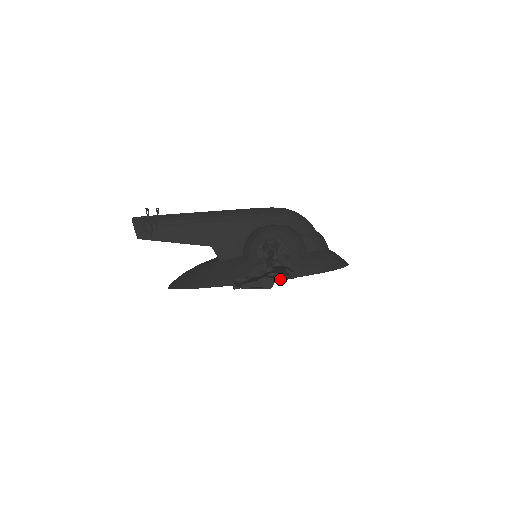
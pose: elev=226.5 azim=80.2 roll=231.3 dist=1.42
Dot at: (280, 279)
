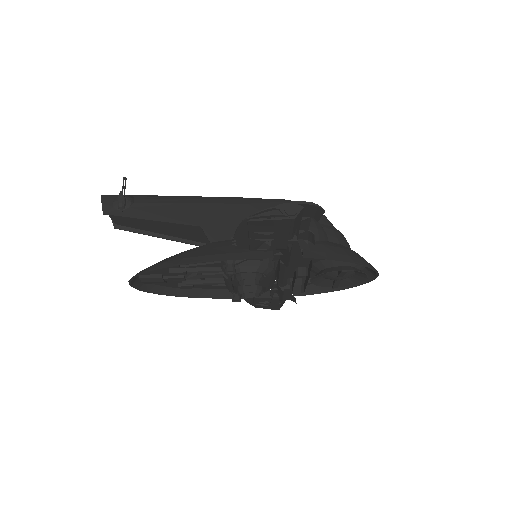
Dot at: (298, 244)
